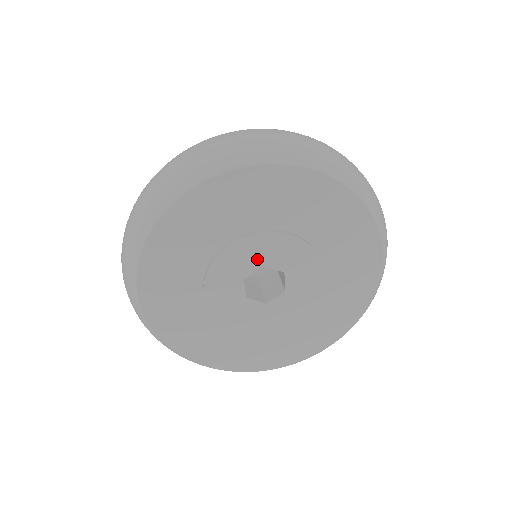
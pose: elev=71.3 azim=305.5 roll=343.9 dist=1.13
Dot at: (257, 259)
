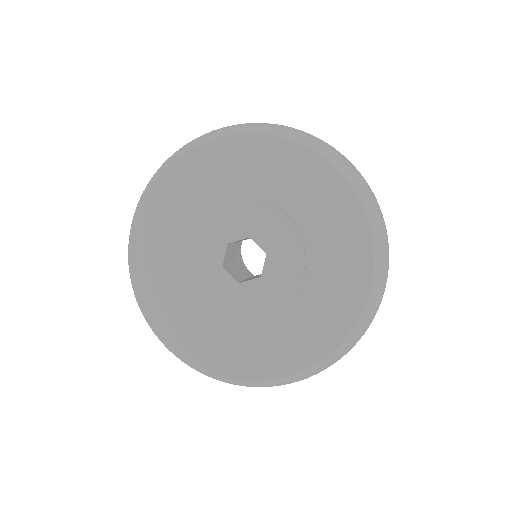
Dot at: (246, 227)
